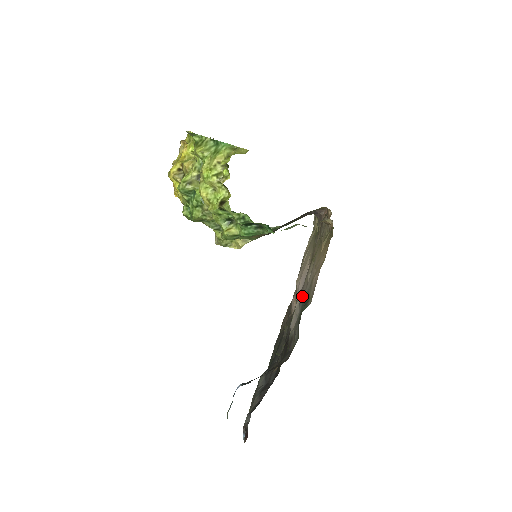
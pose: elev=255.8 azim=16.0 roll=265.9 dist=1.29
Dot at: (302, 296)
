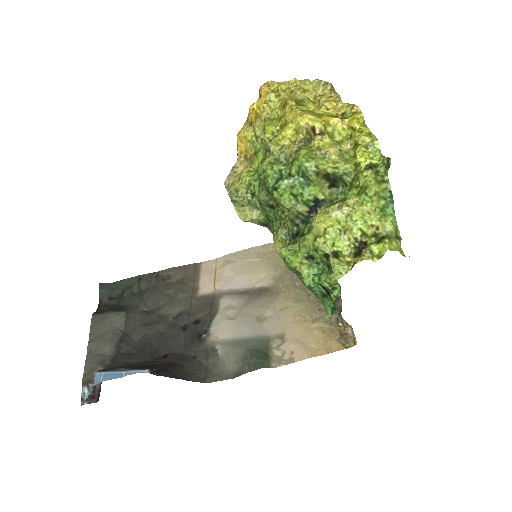
Dot at: (247, 319)
